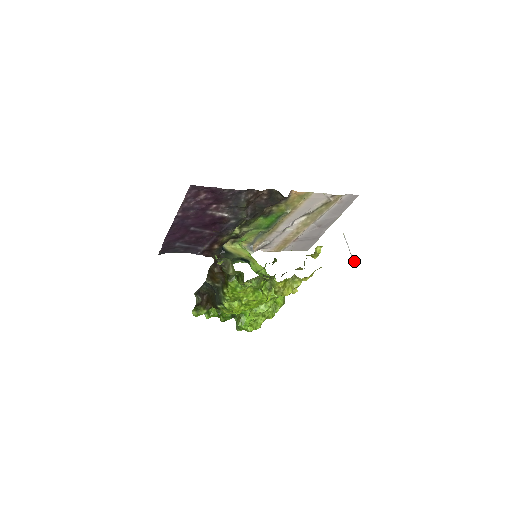
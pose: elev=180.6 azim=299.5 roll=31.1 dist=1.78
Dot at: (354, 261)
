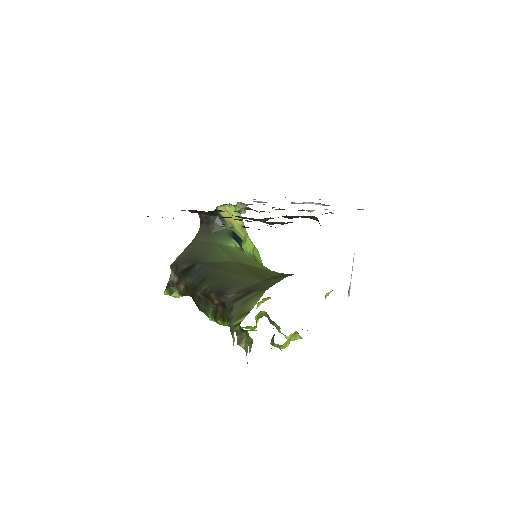
Dot at: occluded
